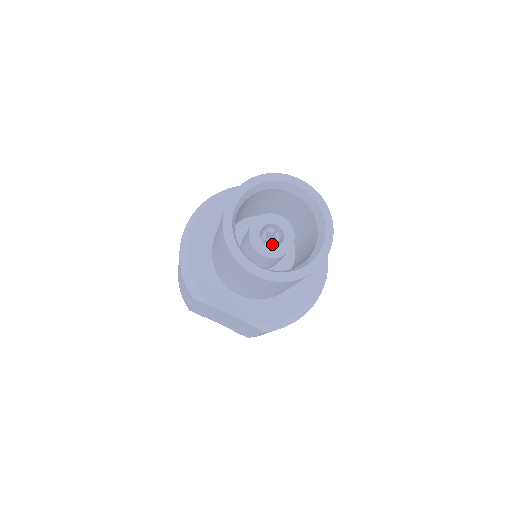
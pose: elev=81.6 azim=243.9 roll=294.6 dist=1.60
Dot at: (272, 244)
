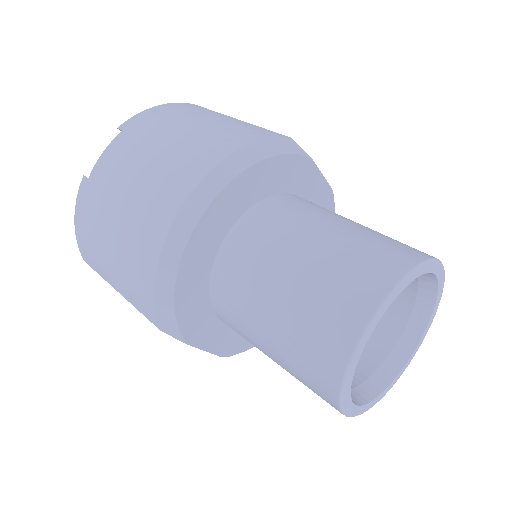
Dot at: occluded
